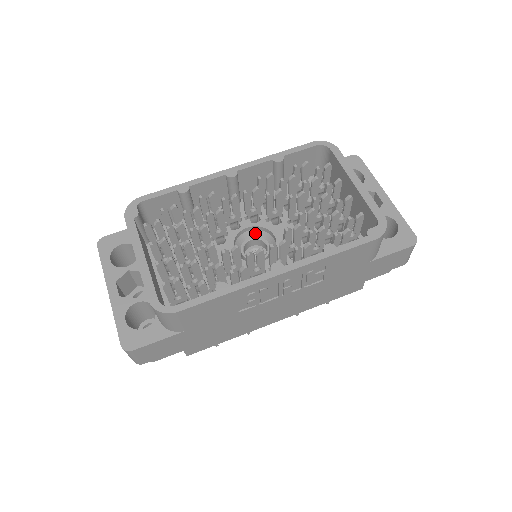
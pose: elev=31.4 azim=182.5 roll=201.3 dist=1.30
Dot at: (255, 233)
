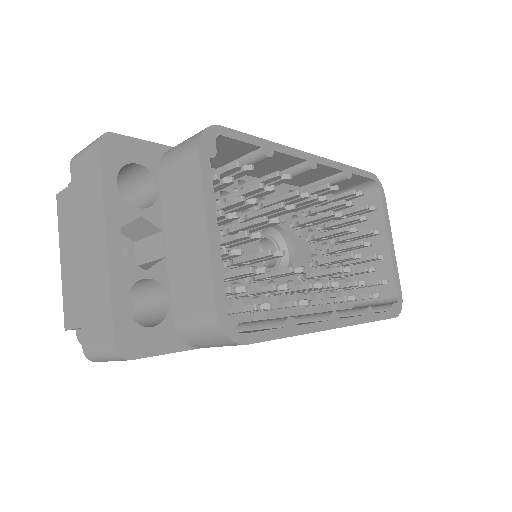
Dot at: (271, 231)
